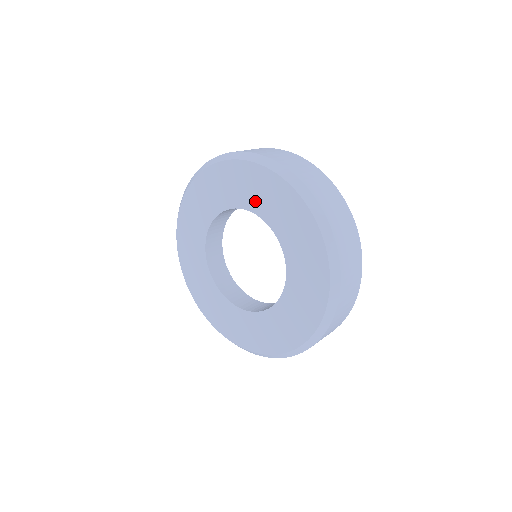
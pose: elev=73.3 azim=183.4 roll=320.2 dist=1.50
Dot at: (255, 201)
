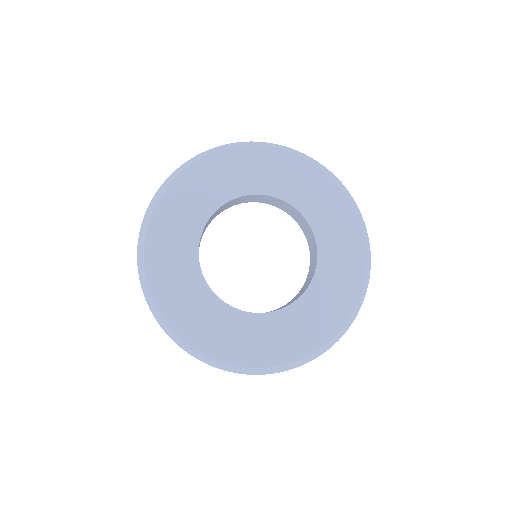
Dot at: (283, 187)
